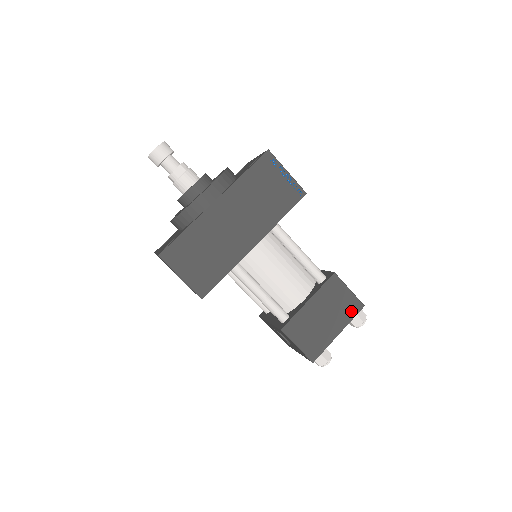
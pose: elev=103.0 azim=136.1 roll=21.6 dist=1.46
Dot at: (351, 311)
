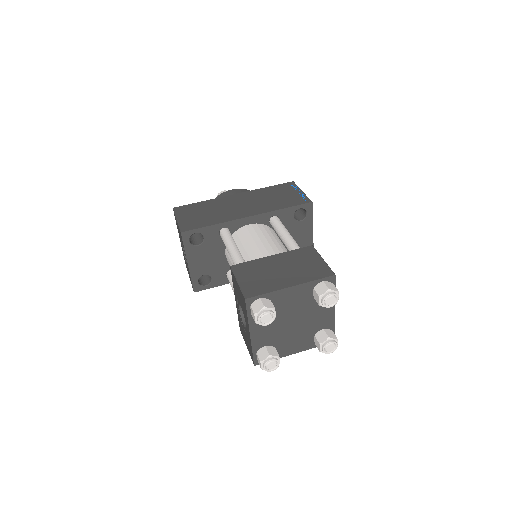
Dot at: (316, 274)
